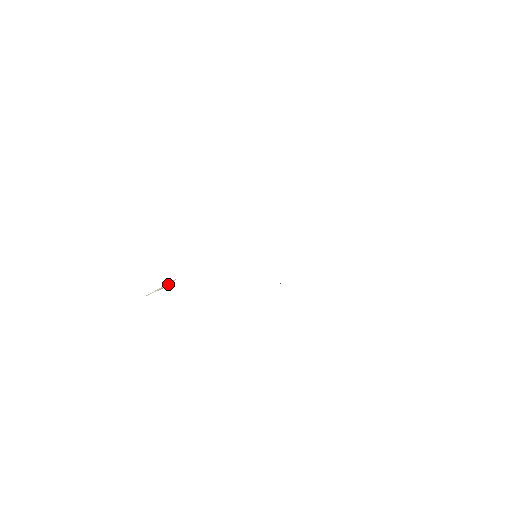
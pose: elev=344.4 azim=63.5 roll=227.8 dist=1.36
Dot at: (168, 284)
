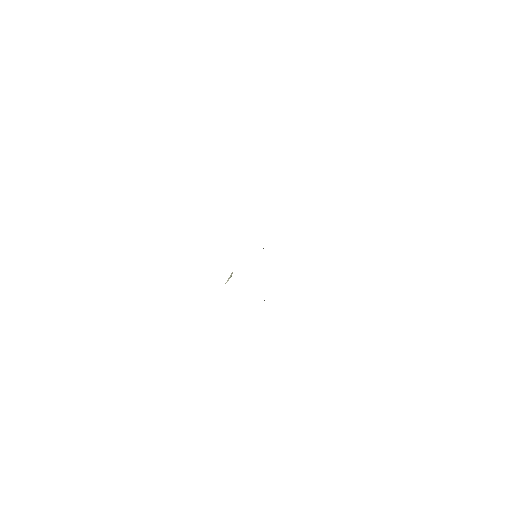
Dot at: occluded
